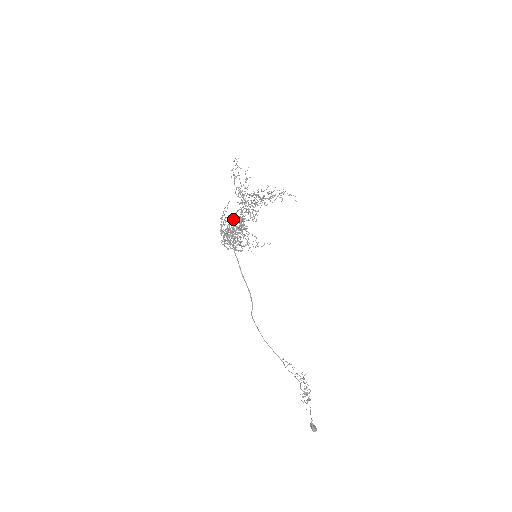
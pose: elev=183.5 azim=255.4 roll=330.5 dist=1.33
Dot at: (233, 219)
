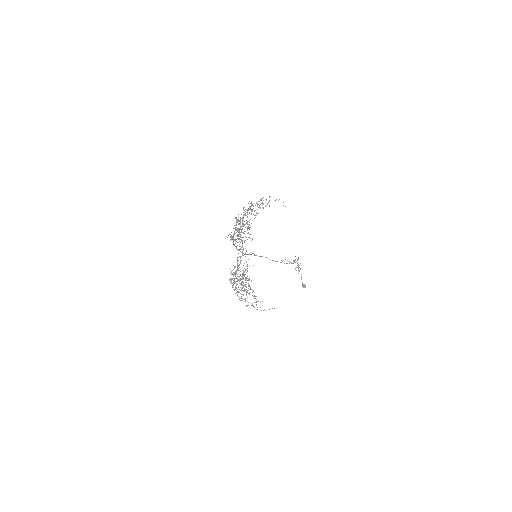
Dot at: occluded
